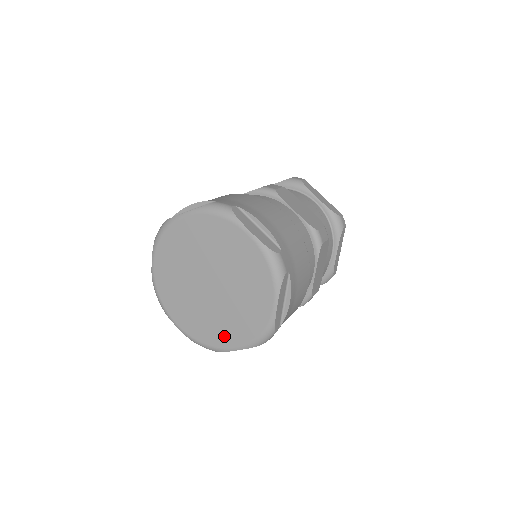
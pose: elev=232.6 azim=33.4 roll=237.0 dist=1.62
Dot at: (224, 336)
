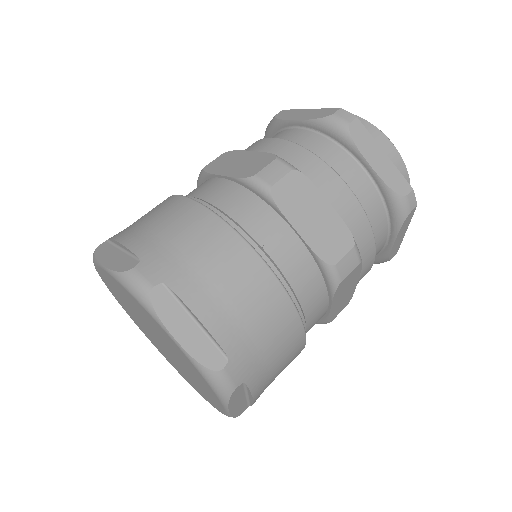
Dot at: (211, 397)
